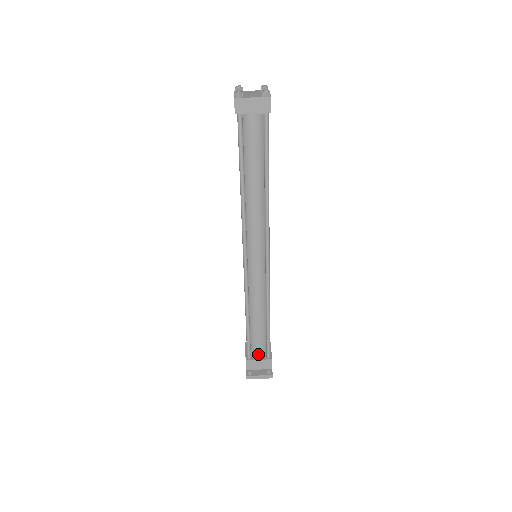
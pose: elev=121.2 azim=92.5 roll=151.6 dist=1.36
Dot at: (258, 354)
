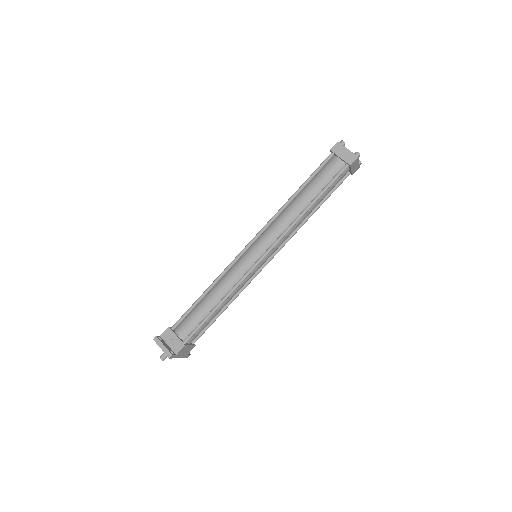
Dot at: (181, 332)
